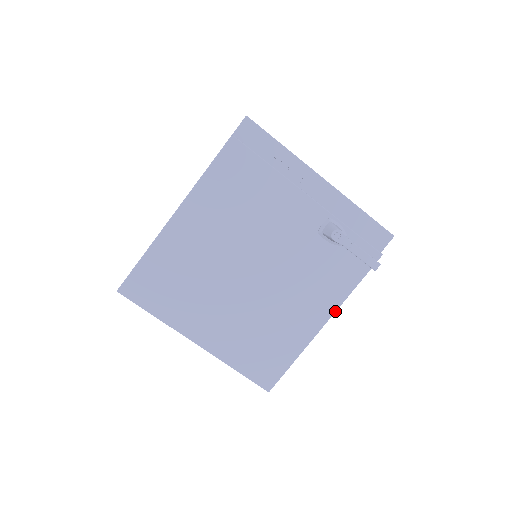
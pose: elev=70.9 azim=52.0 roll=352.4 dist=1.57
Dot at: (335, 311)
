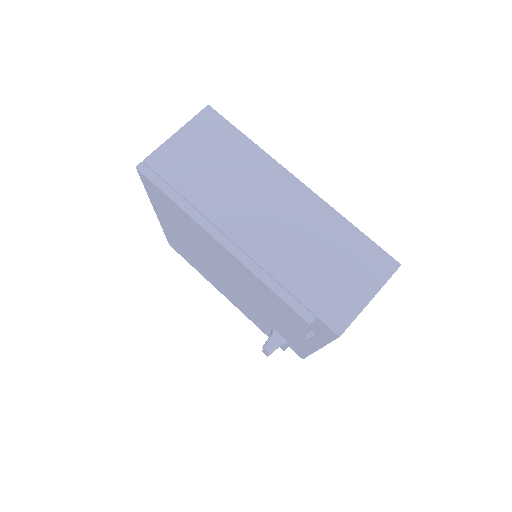
Dot at: occluded
